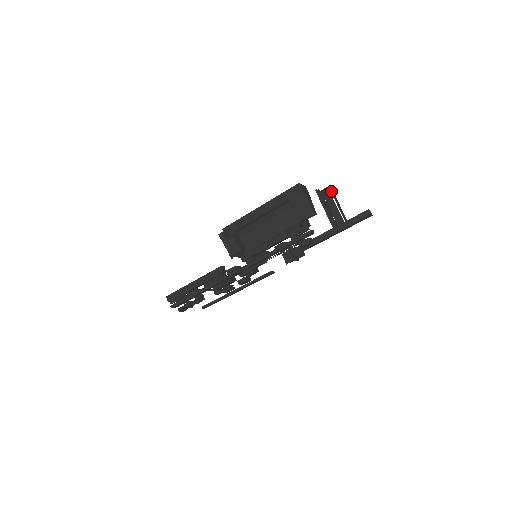
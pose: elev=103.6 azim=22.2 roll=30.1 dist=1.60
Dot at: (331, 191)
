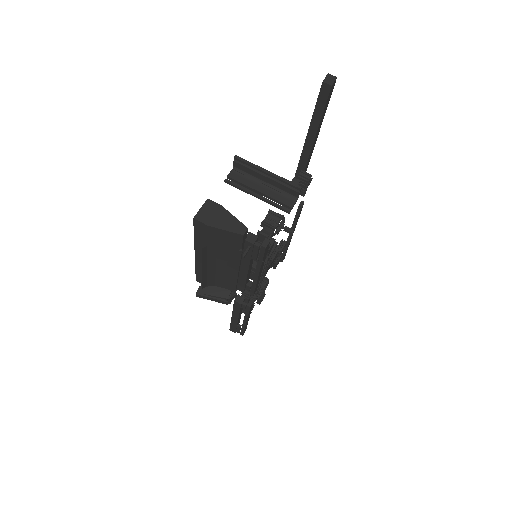
Dot at: (242, 163)
